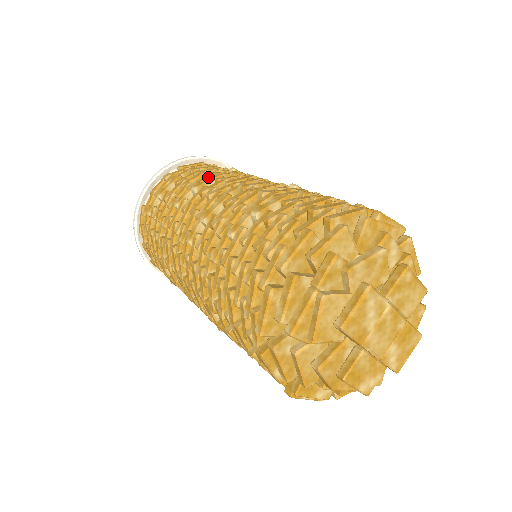
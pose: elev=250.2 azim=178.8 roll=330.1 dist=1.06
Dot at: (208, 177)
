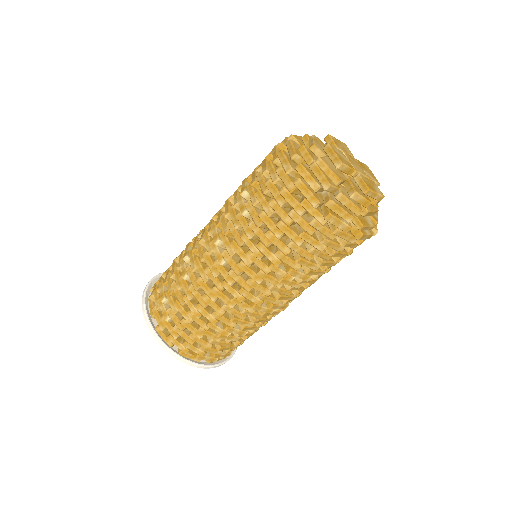
Dot at: (183, 253)
